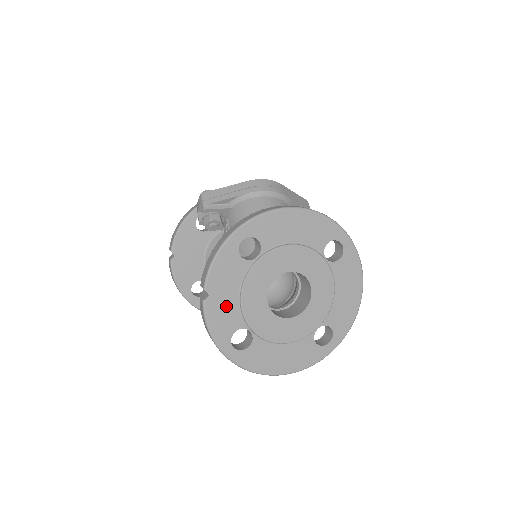
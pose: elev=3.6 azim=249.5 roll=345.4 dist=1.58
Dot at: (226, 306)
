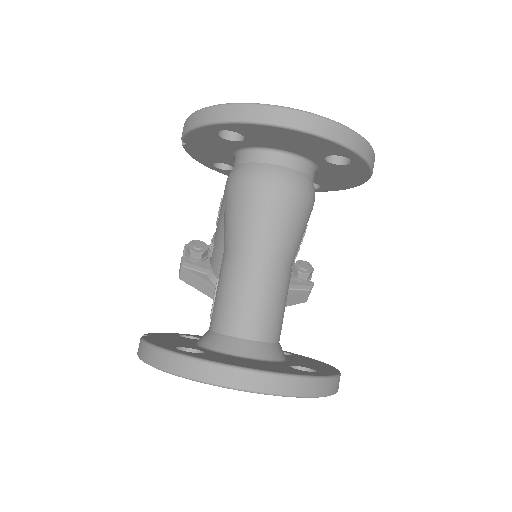
Dot at: occluded
